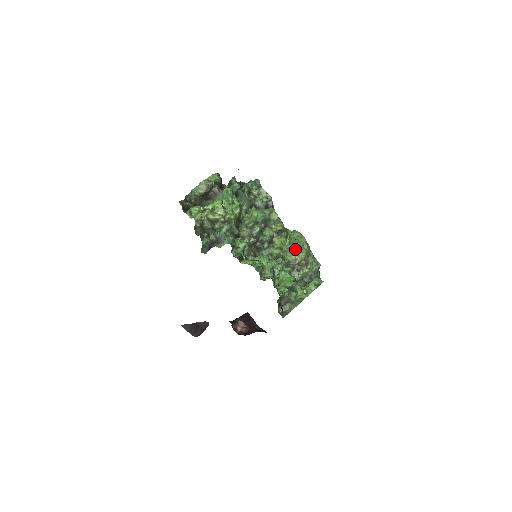
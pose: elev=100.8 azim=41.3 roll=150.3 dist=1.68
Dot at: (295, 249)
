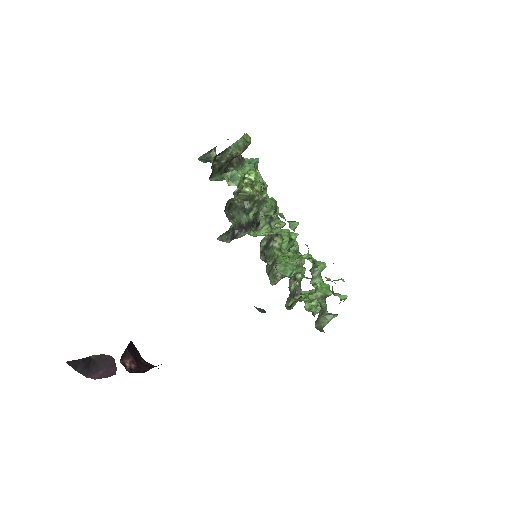
Dot at: (296, 253)
